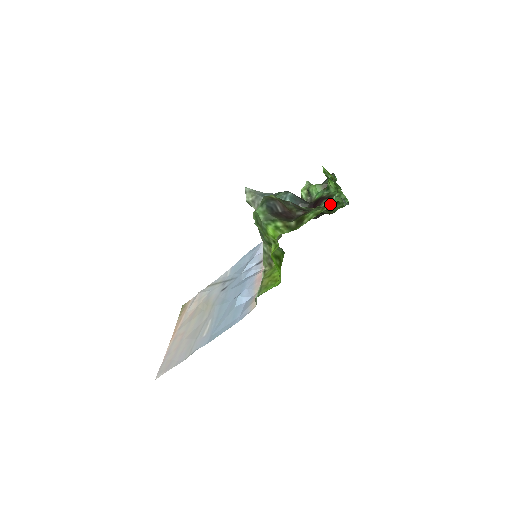
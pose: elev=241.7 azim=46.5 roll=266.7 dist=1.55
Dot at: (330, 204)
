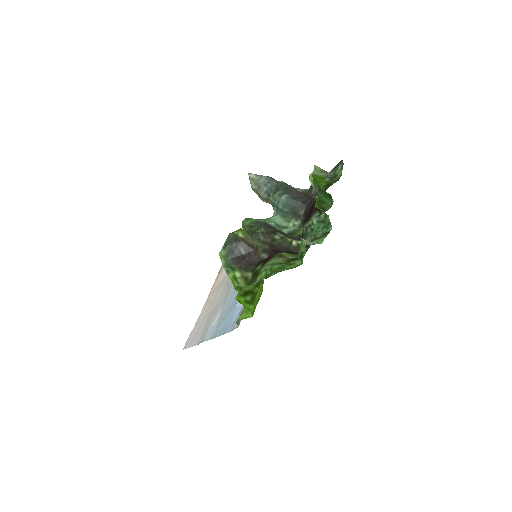
Dot at: (316, 224)
